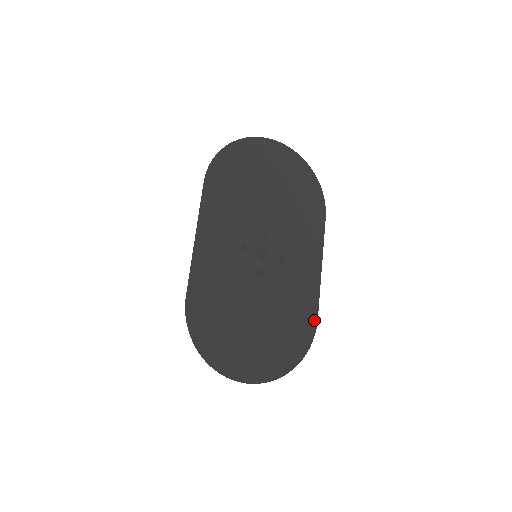
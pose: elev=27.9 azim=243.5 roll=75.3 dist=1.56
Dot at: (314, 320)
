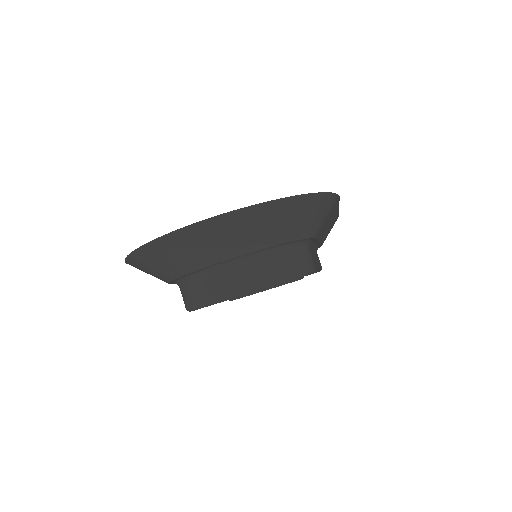
Dot at: occluded
